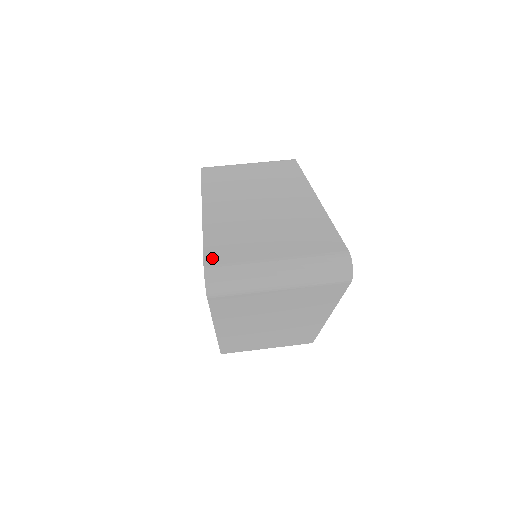
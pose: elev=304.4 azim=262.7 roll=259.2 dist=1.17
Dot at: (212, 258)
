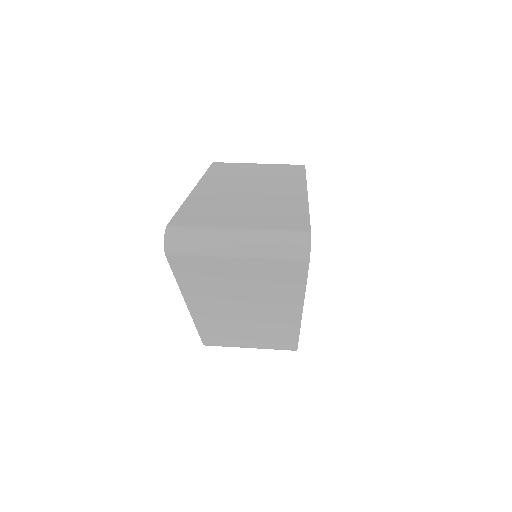
Dot at: (179, 220)
